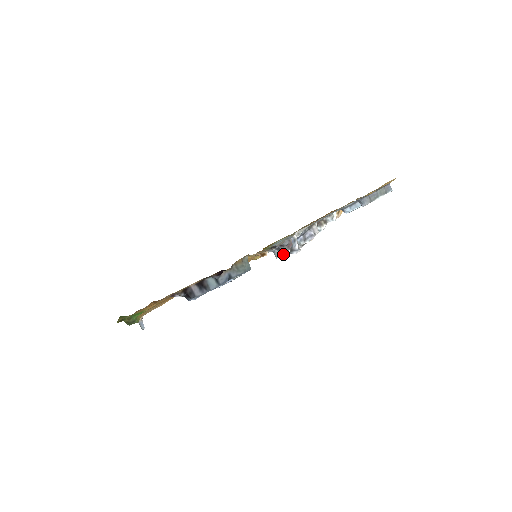
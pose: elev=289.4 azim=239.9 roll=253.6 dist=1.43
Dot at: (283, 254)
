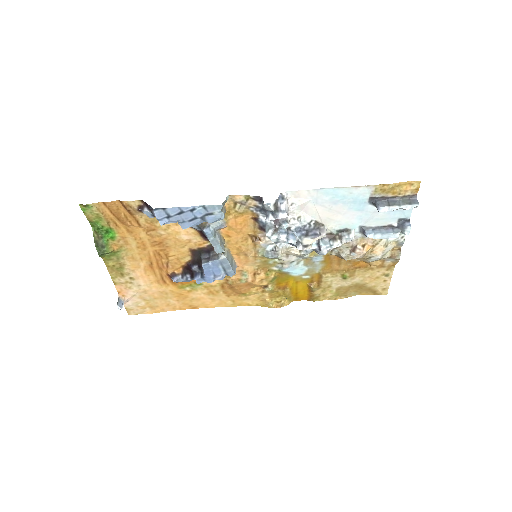
Dot at: (265, 205)
